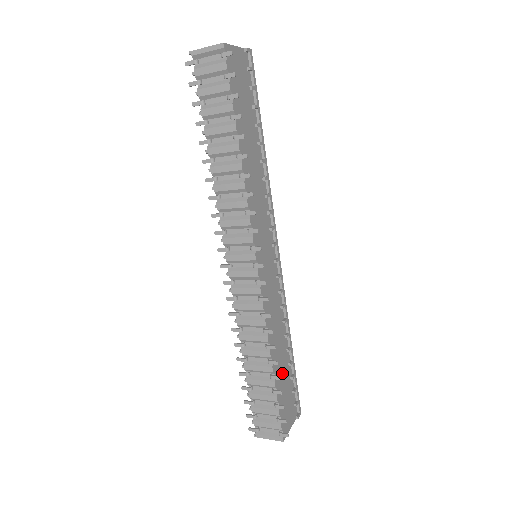
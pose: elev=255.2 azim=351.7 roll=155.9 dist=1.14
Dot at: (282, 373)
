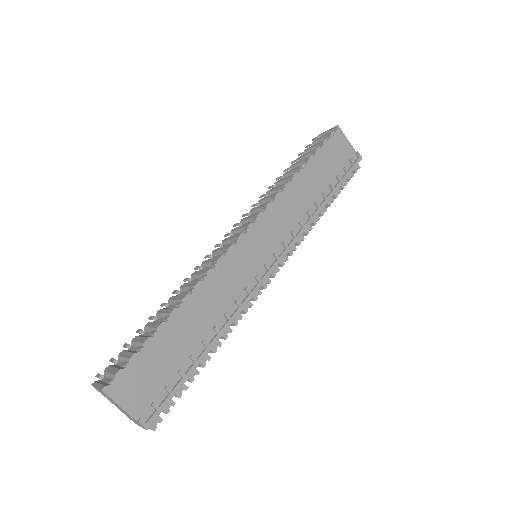
Dot at: (176, 341)
